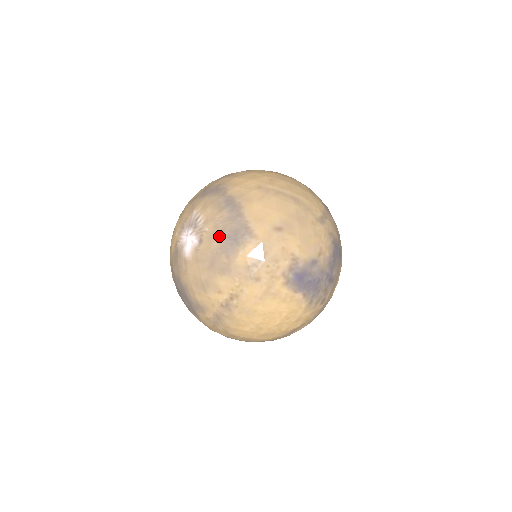
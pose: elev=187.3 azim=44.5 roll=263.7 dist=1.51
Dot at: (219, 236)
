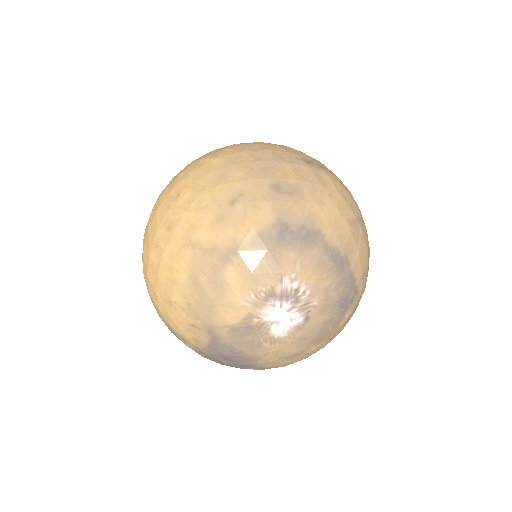
Dot at: (332, 308)
